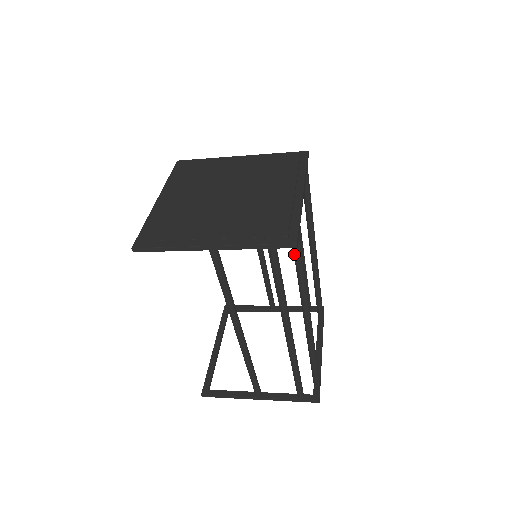
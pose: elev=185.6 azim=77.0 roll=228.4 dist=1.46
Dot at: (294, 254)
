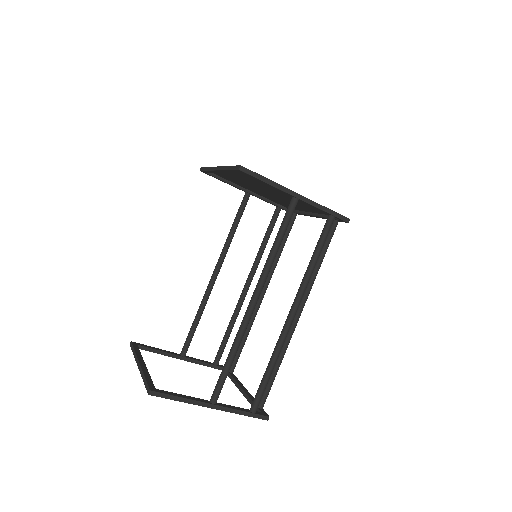
Dot at: (327, 238)
